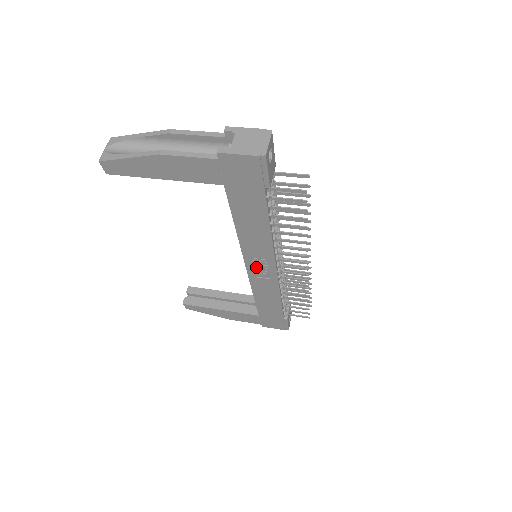
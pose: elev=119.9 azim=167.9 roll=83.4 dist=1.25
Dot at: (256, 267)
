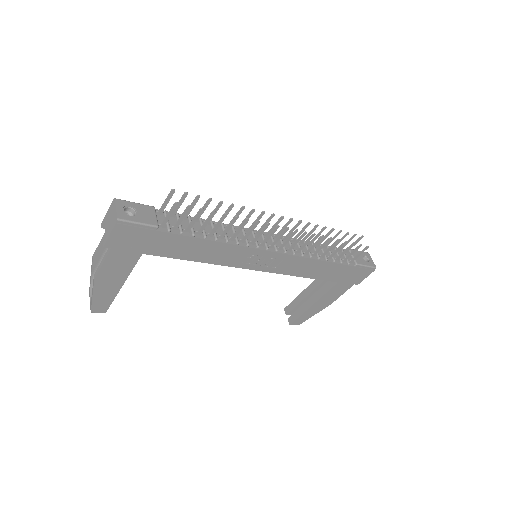
Dot at: (261, 264)
